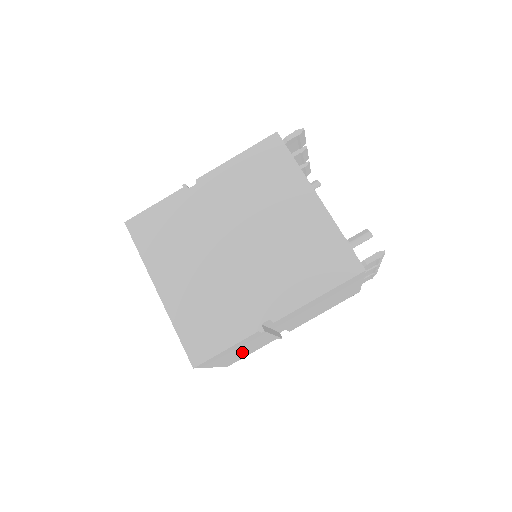
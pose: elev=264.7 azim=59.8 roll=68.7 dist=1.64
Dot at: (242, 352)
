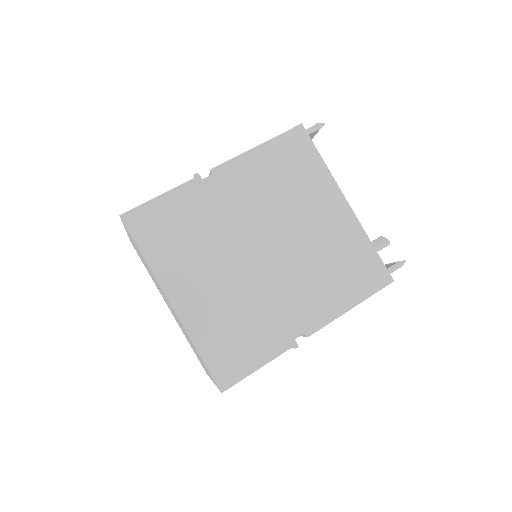
Dot at: occluded
